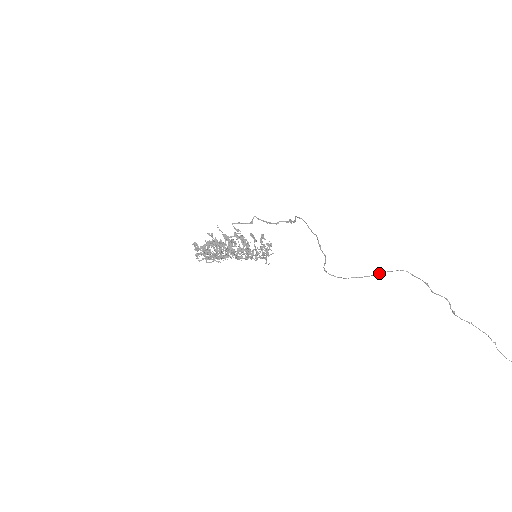
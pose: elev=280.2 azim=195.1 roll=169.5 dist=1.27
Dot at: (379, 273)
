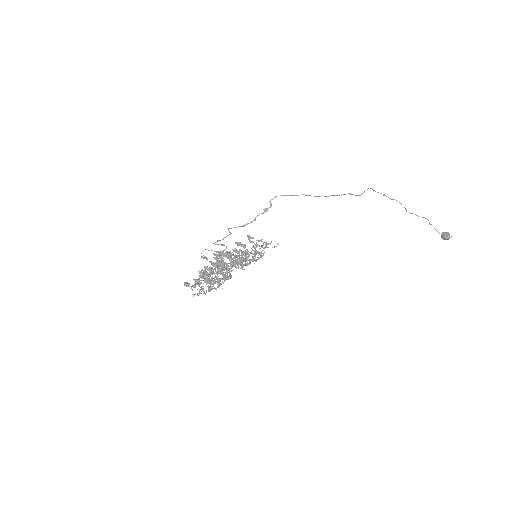
Dot at: occluded
